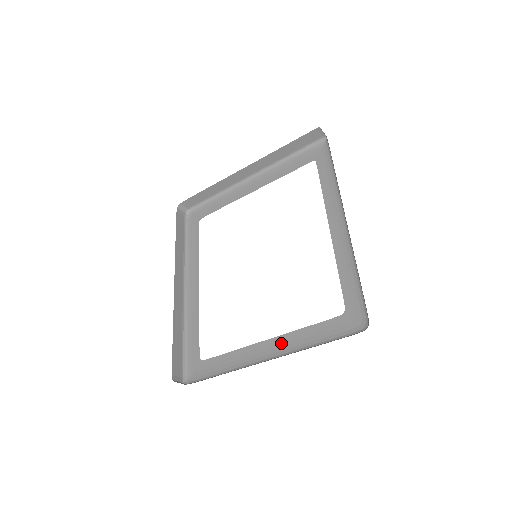
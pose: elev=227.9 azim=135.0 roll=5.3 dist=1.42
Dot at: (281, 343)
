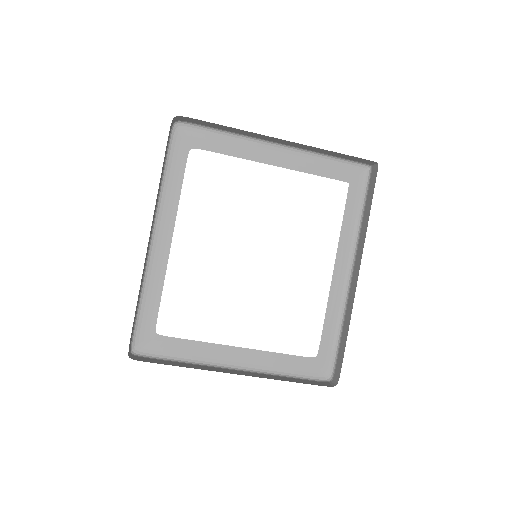
Dot at: (252, 357)
